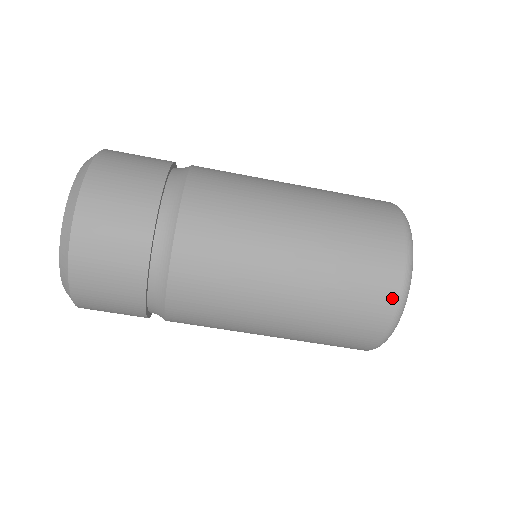
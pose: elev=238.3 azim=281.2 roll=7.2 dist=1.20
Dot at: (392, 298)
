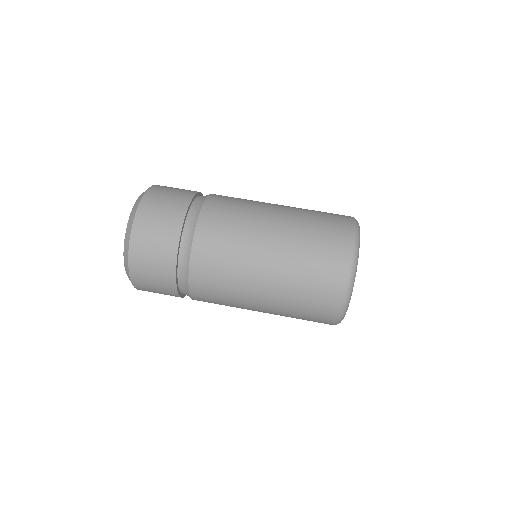
Dot at: (347, 245)
